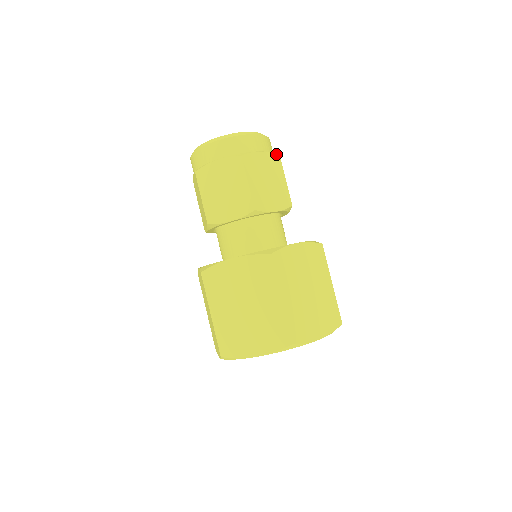
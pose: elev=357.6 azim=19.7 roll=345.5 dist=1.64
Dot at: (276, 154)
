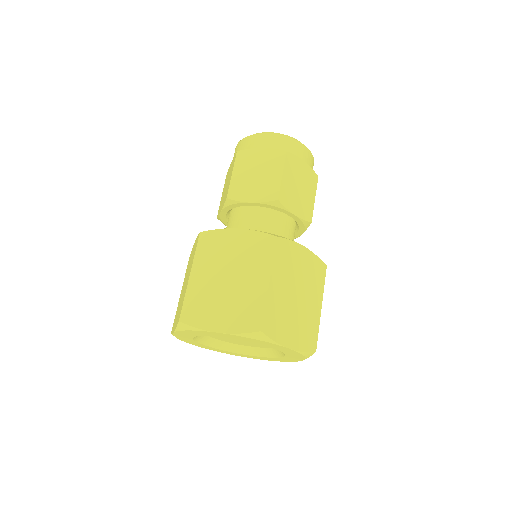
Dot at: (282, 150)
